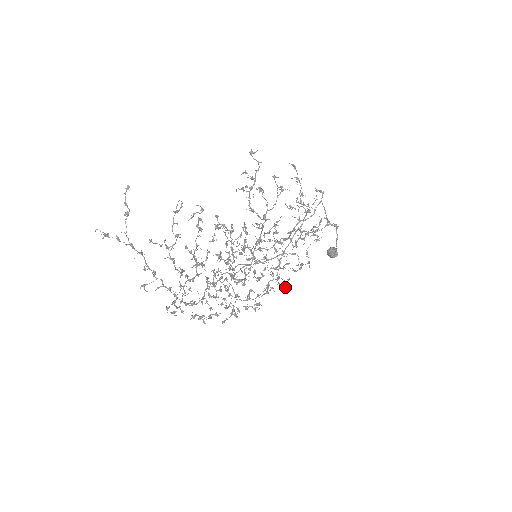
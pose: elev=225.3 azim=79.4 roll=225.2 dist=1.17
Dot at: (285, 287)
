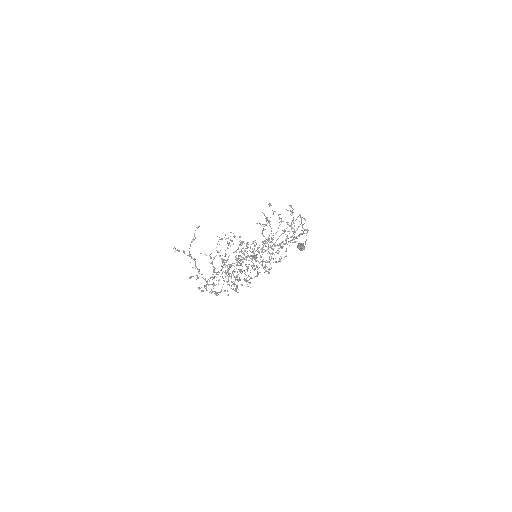
Dot at: (268, 272)
